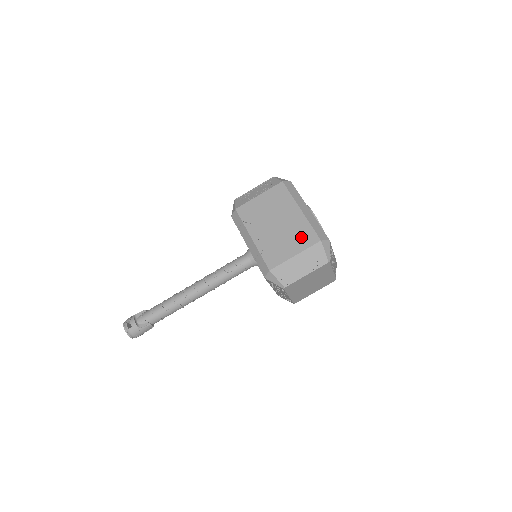
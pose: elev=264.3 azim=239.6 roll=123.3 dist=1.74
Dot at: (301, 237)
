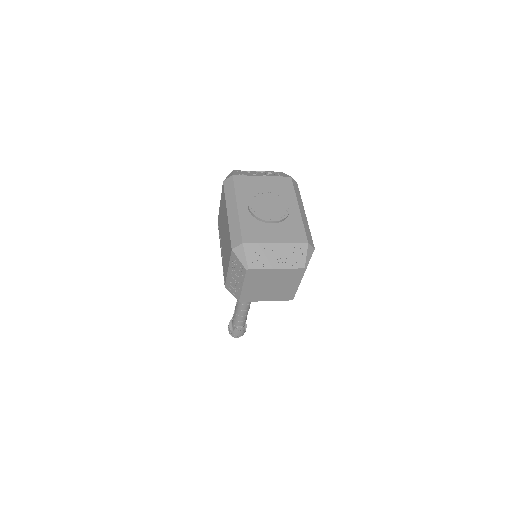
Dot at: (228, 247)
